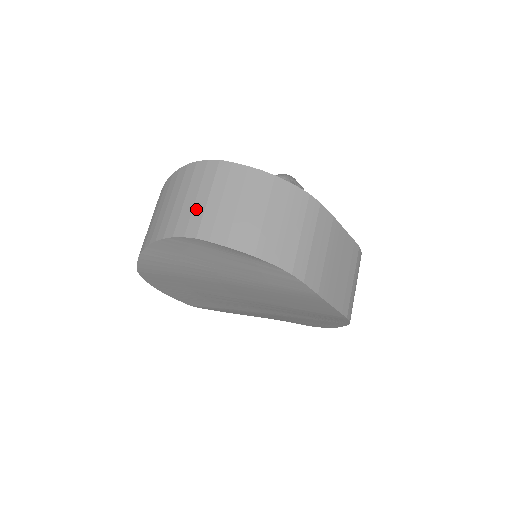
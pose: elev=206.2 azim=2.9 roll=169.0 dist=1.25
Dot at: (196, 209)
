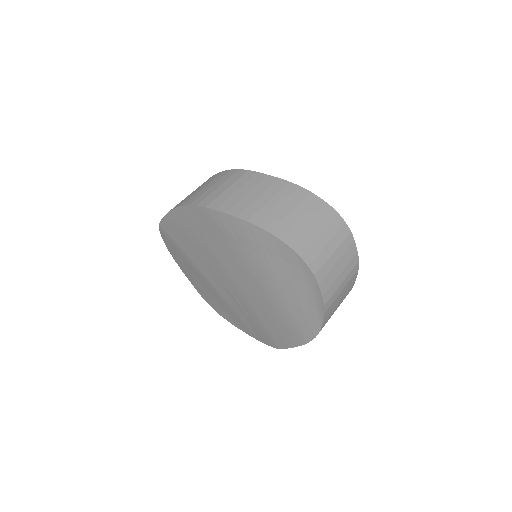
Dot at: (324, 253)
